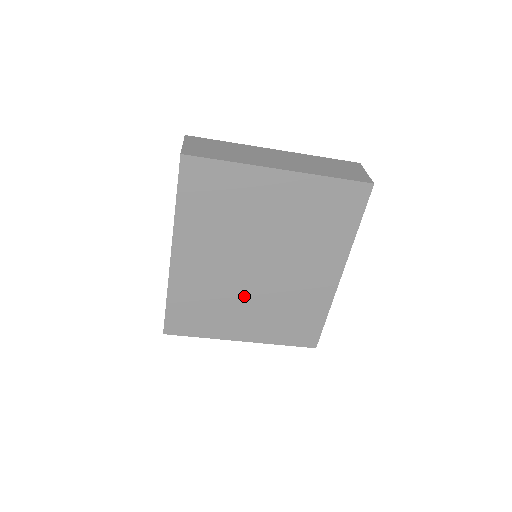
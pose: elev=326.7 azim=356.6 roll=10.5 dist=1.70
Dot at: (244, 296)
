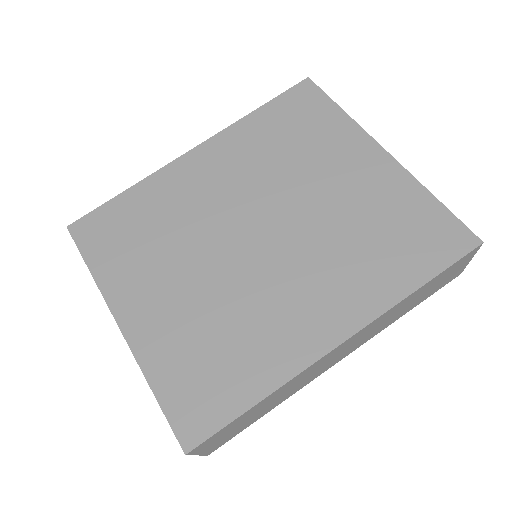
Dot at: (199, 259)
